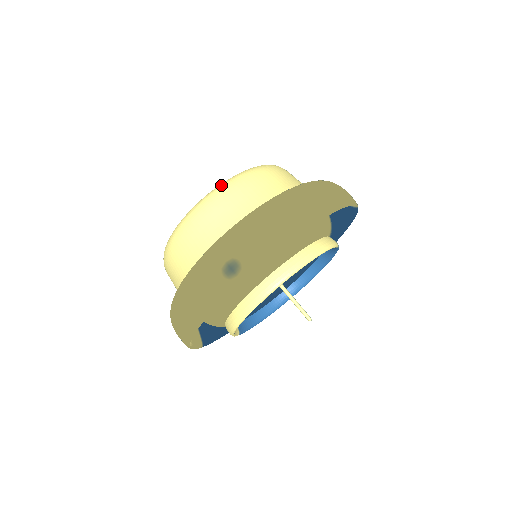
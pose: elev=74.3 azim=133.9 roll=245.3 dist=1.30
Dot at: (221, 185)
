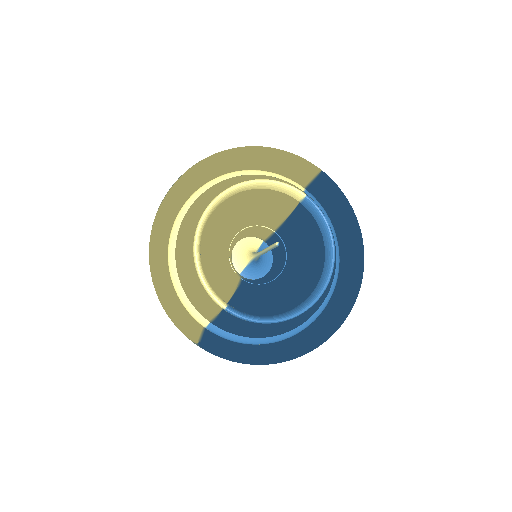
Dot at: occluded
